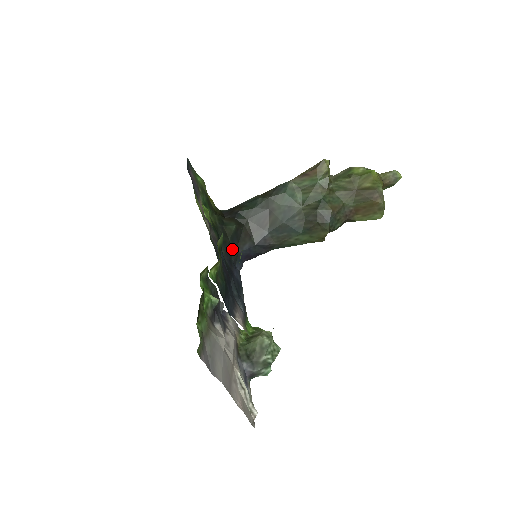
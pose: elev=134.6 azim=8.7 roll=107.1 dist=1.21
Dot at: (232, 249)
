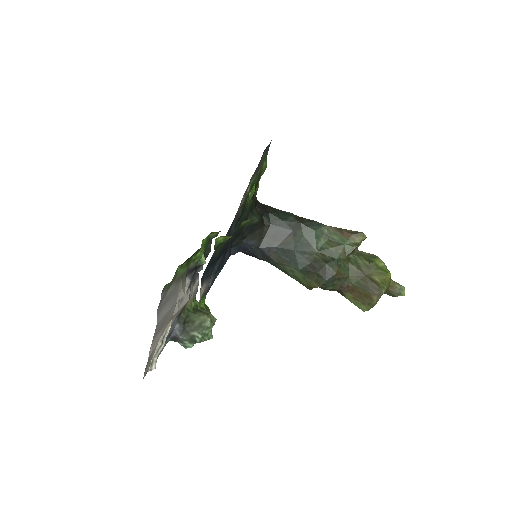
Dot at: (241, 235)
